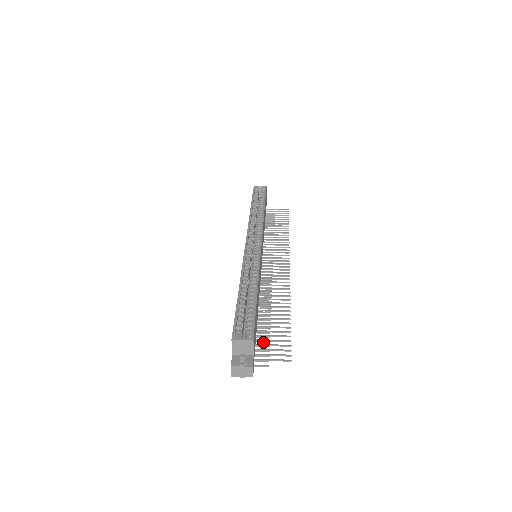
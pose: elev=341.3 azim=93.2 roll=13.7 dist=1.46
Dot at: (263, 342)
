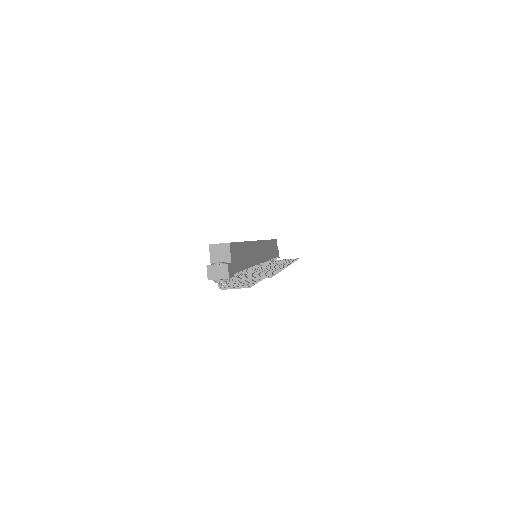
Dot at: occluded
